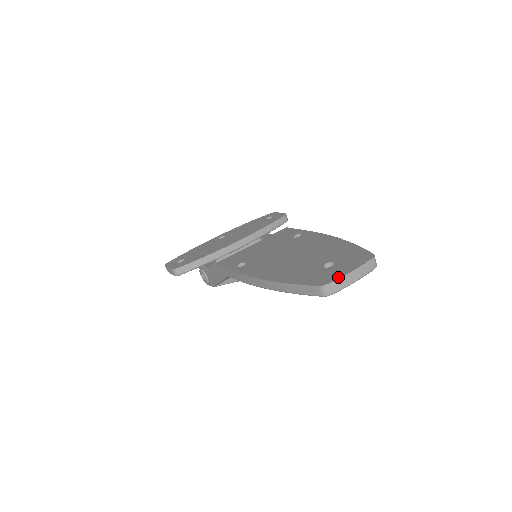
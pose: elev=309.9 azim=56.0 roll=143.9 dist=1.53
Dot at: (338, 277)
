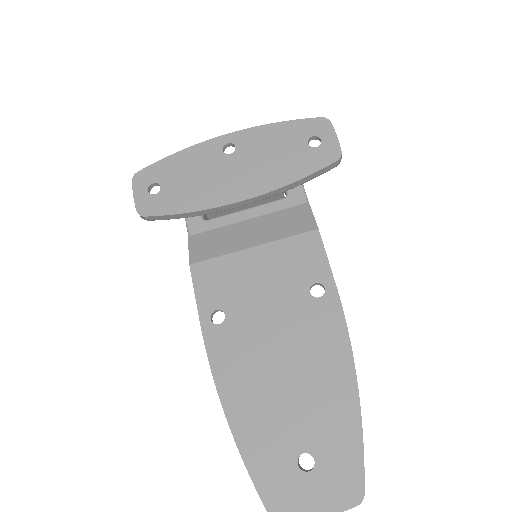
Dot at: out of frame
